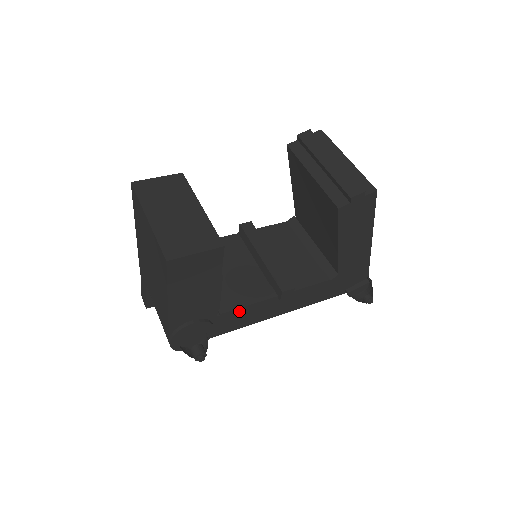
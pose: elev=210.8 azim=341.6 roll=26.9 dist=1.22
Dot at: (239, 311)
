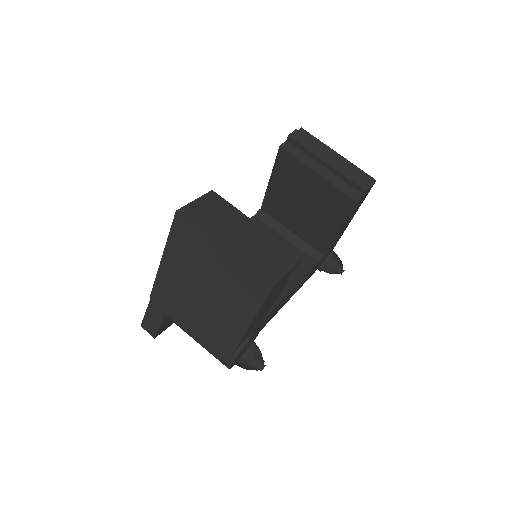
Dot at: (271, 312)
